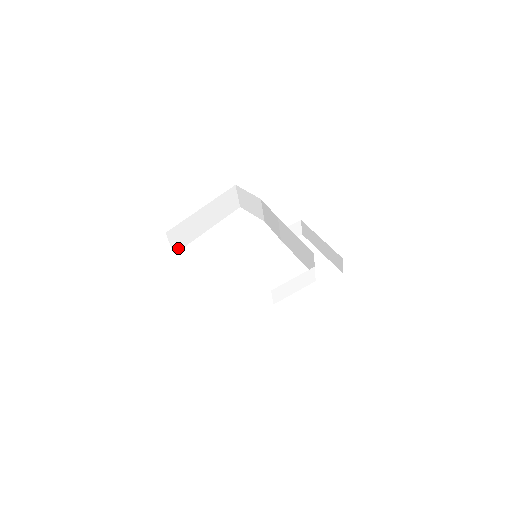
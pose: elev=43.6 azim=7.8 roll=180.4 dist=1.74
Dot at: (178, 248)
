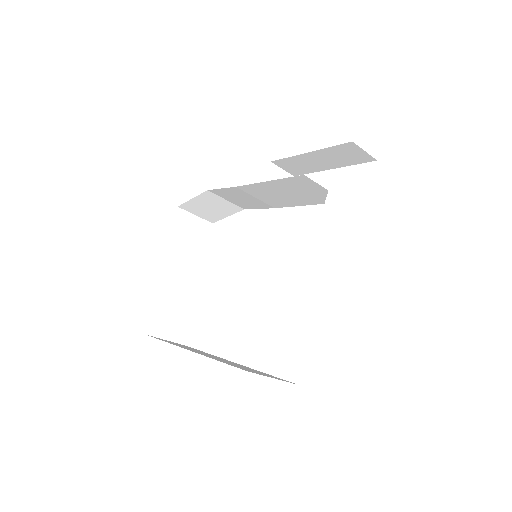
Dot at: (184, 335)
